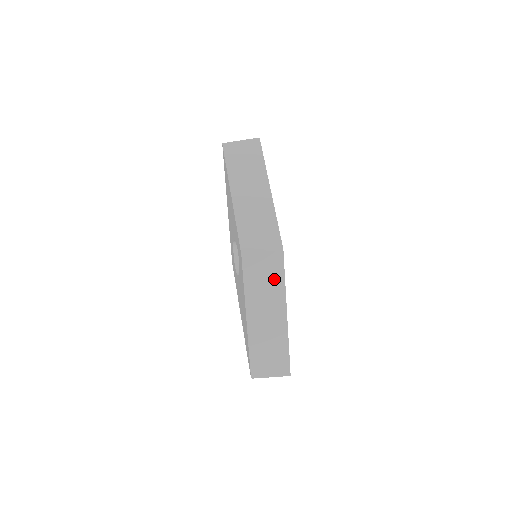
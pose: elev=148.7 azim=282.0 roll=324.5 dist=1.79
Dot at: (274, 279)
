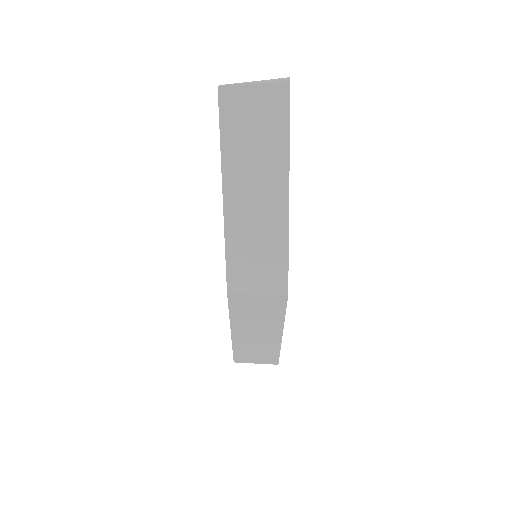
Dot at: (270, 314)
